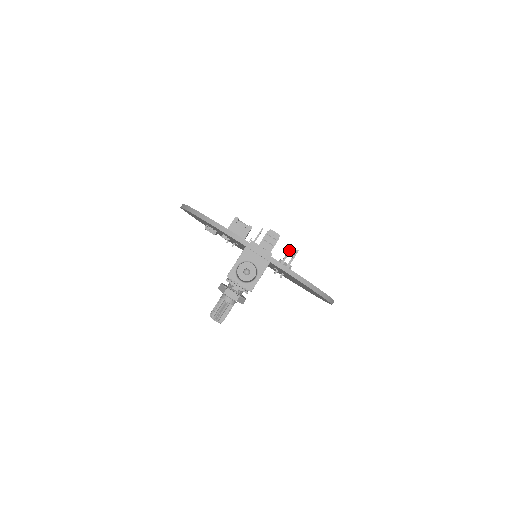
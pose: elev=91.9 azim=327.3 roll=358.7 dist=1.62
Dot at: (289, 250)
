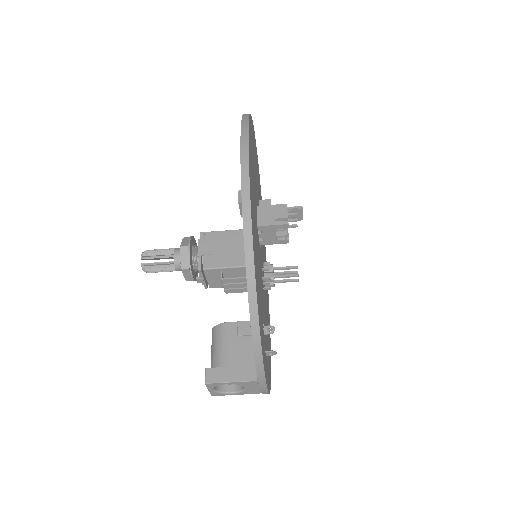
Dot at: (291, 276)
